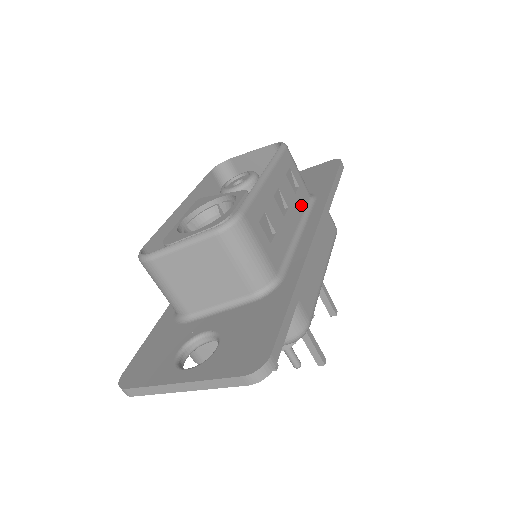
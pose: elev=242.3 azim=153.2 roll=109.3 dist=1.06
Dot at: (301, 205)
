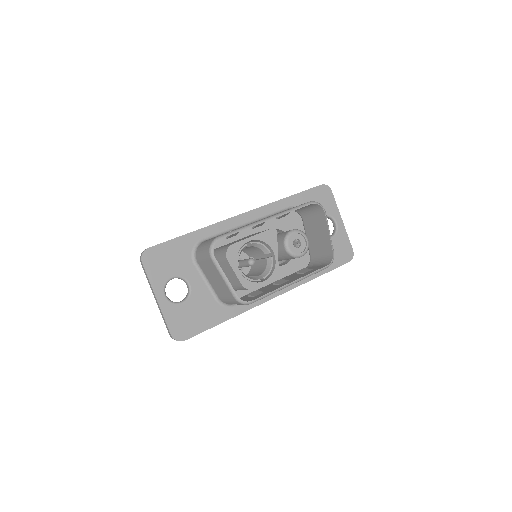
Dot at: occluded
